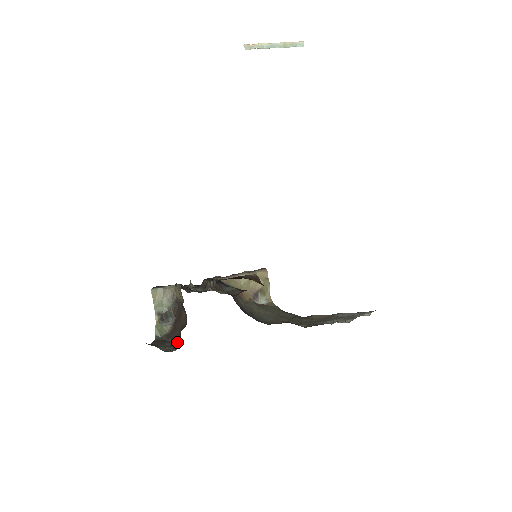
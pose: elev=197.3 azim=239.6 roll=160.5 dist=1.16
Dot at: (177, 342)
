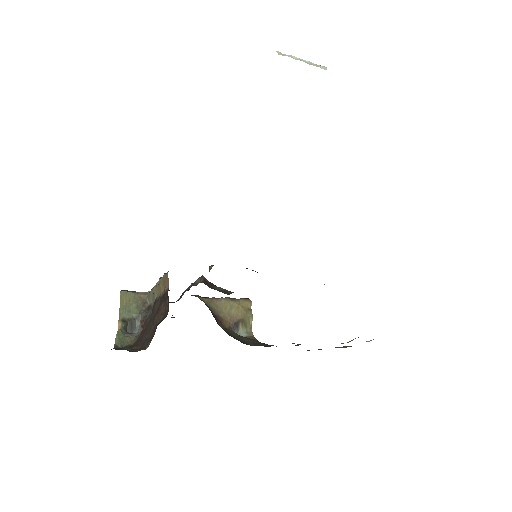
Dot at: (148, 342)
